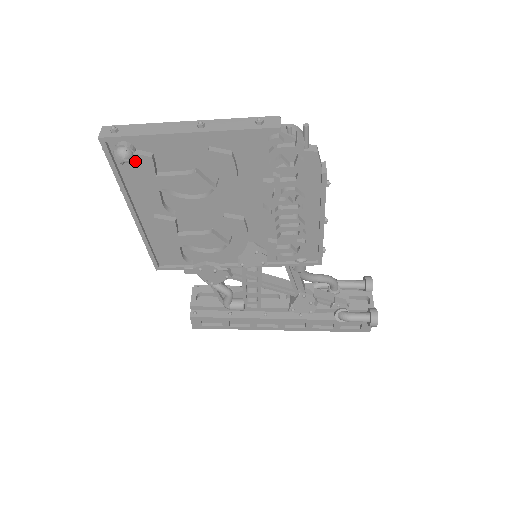
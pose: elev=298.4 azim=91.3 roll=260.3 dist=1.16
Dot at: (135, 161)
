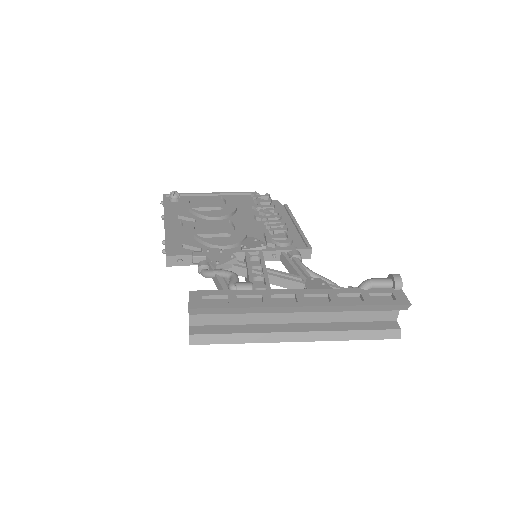
Dot at: (179, 199)
